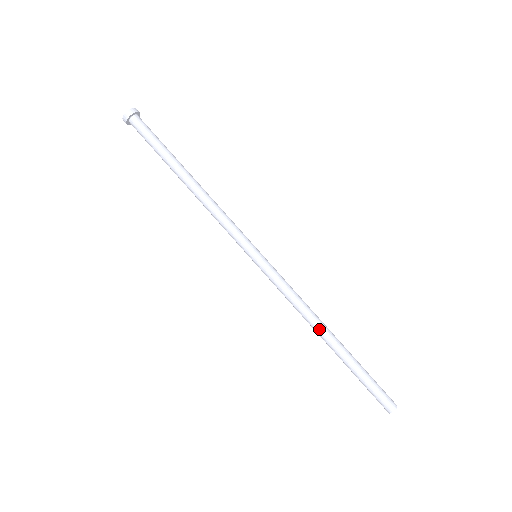
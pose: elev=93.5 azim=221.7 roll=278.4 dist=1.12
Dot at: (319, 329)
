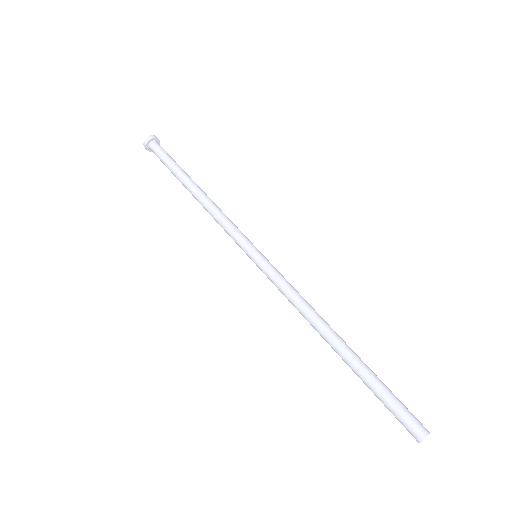
Dot at: (326, 328)
